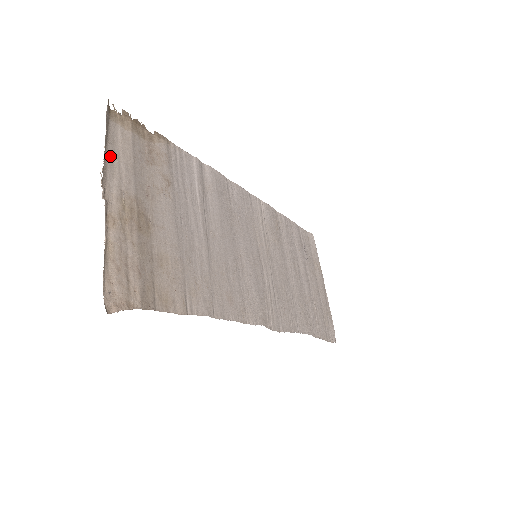
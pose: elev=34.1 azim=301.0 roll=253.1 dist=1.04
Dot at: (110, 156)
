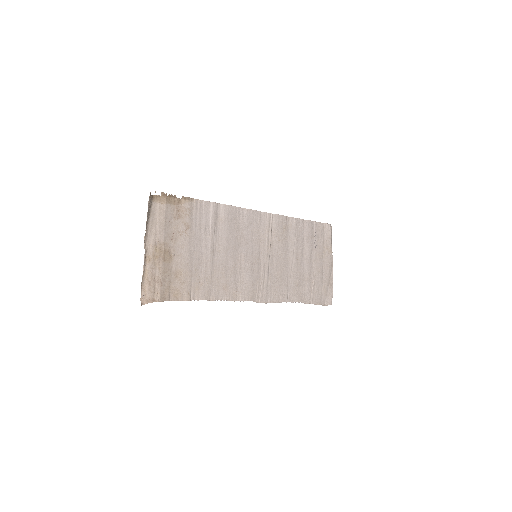
Dot at: (151, 224)
